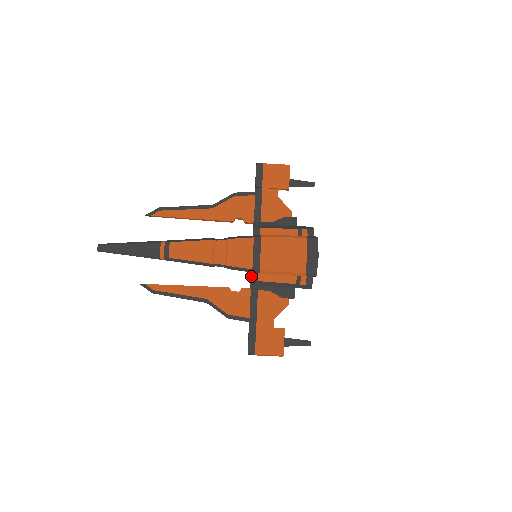
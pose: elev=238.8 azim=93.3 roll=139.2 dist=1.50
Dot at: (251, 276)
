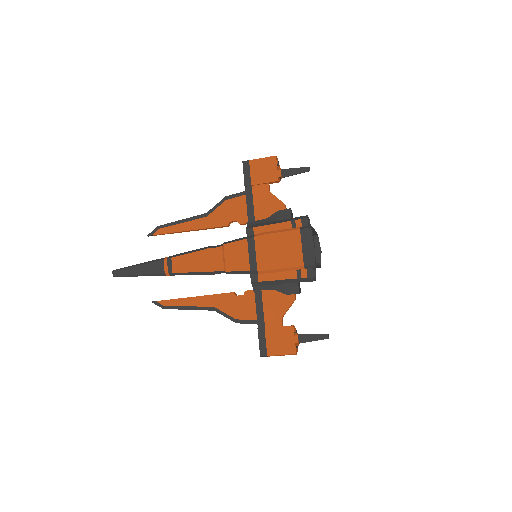
Dot at: (251, 278)
